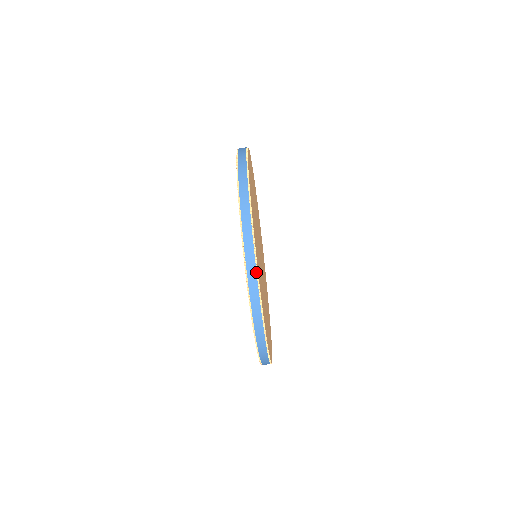
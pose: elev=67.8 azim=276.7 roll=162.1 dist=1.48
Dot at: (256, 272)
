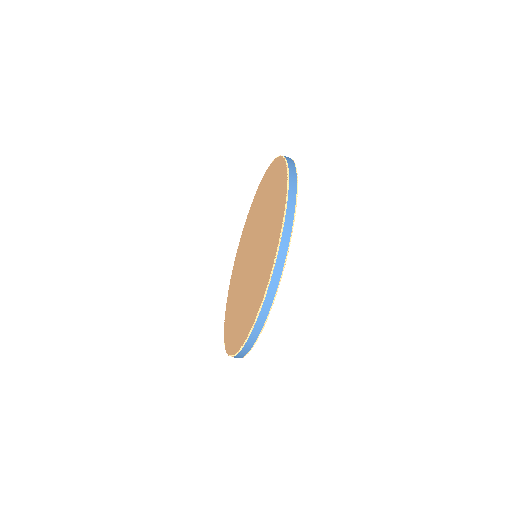
Dot at: (251, 348)
